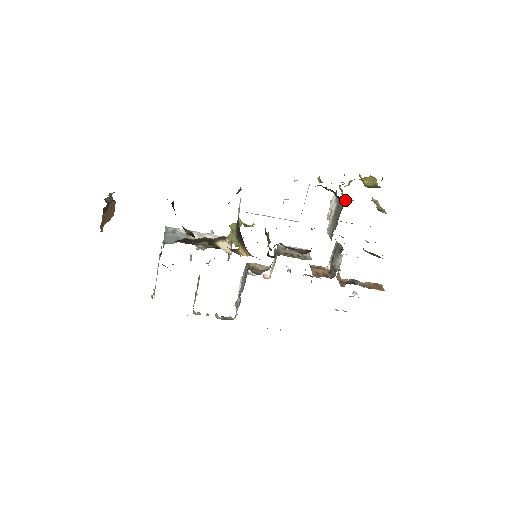
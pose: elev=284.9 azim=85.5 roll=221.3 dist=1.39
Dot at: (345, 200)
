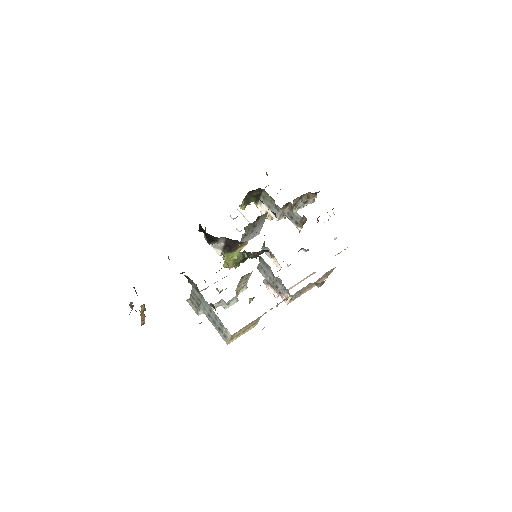
Dot at: occluded
